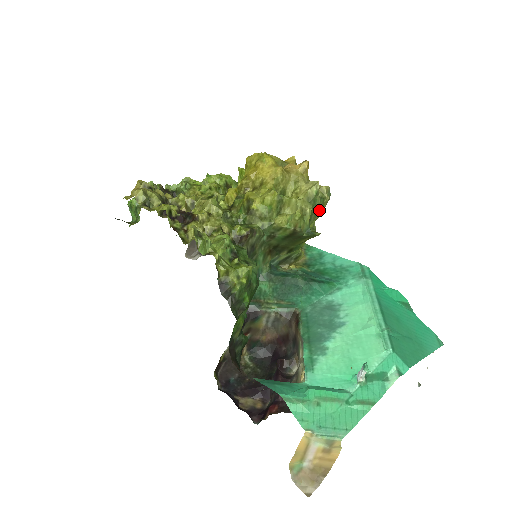
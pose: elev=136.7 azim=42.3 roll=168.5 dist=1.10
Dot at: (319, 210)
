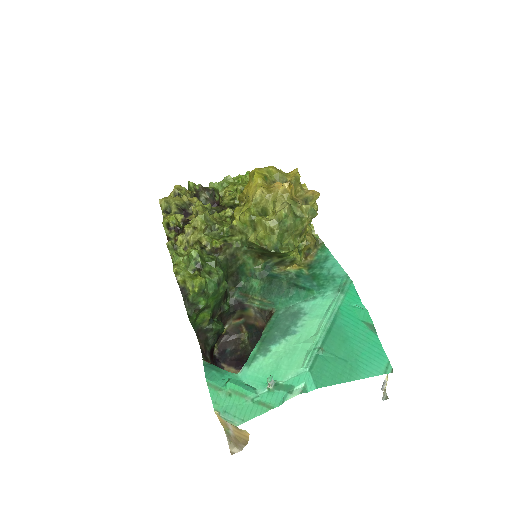
Dot at: (296, 228)
